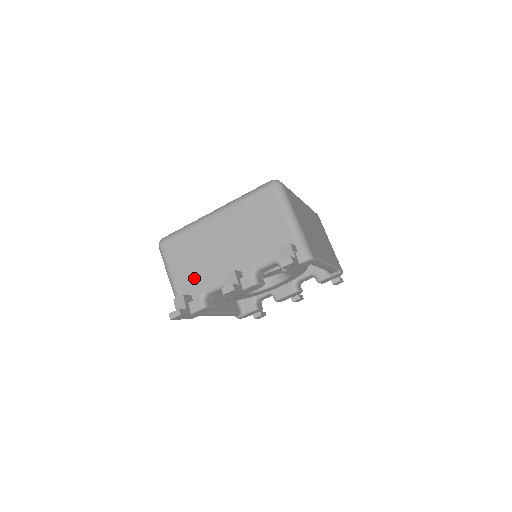
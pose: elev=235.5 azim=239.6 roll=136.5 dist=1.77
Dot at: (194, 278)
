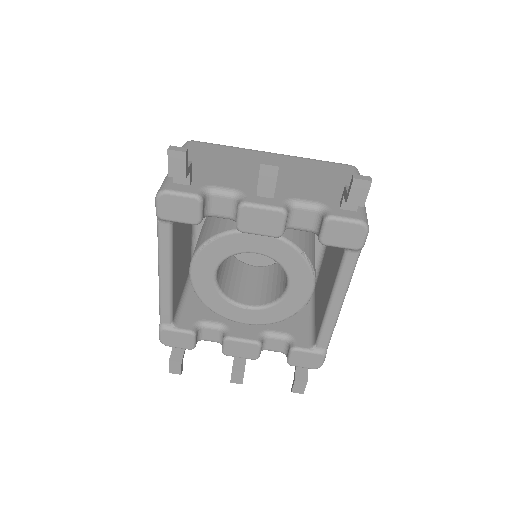
Dot at: (209, 173)
